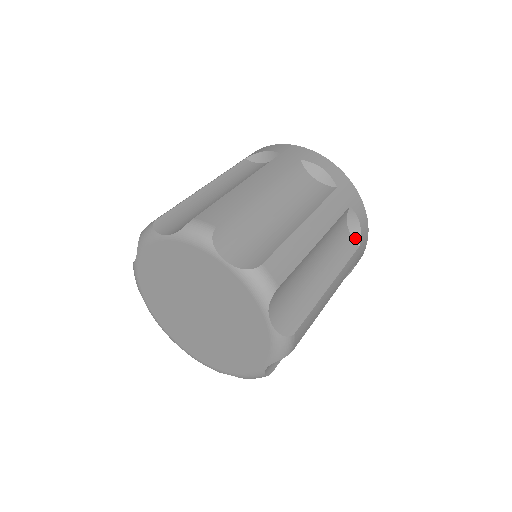
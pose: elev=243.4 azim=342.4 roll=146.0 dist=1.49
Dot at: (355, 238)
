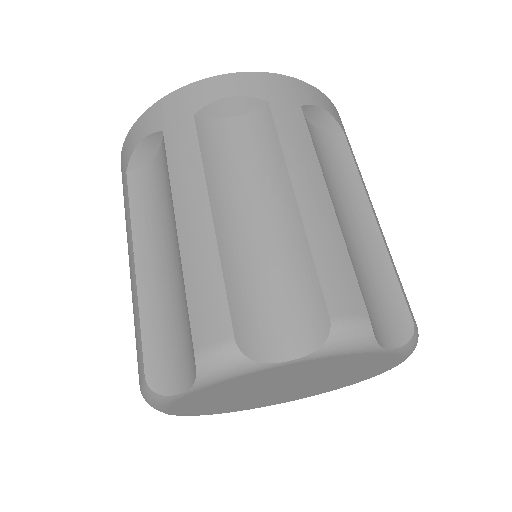
Dot at: occluded
